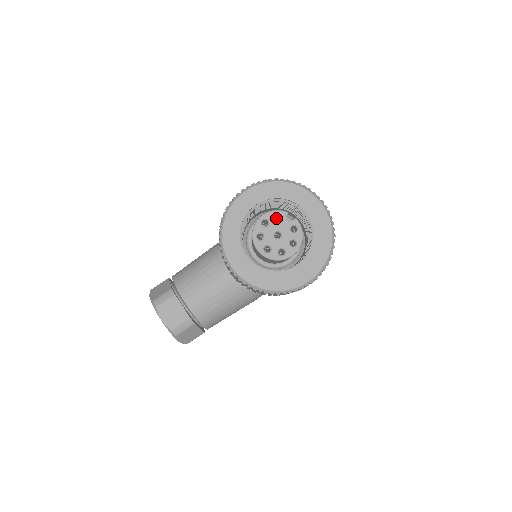
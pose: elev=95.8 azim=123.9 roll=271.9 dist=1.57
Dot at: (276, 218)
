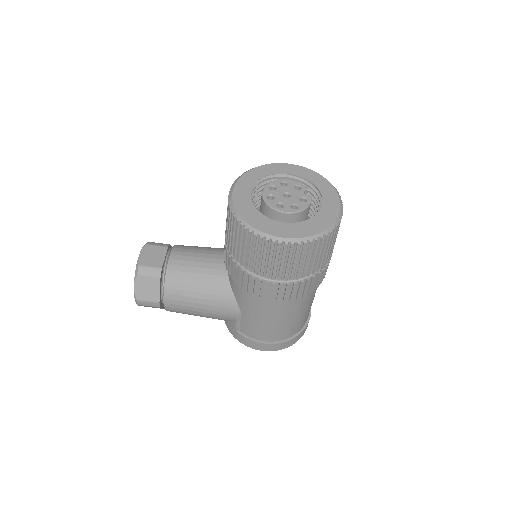
Dot at: occluded
